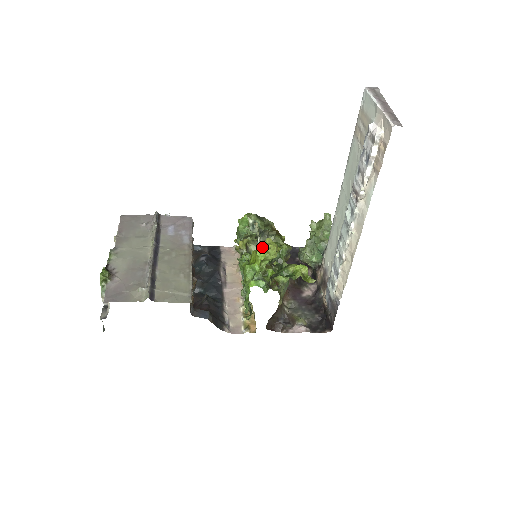
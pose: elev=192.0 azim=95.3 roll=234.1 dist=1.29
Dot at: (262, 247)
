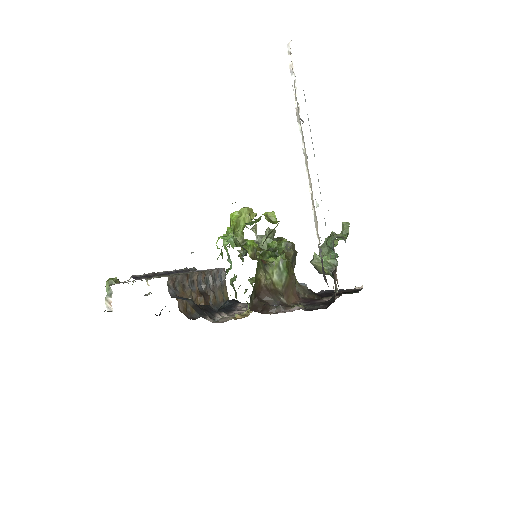
Dot at: (237, 213)
